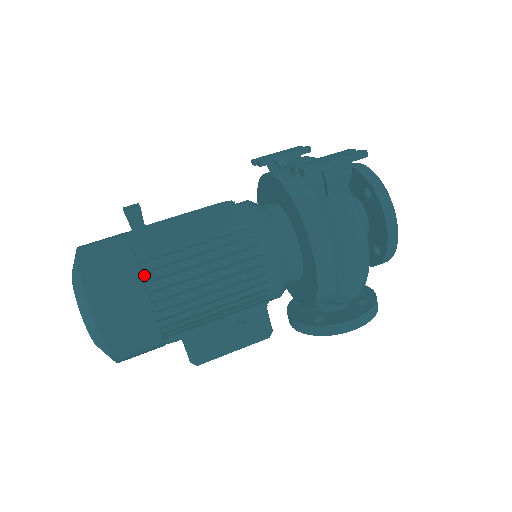
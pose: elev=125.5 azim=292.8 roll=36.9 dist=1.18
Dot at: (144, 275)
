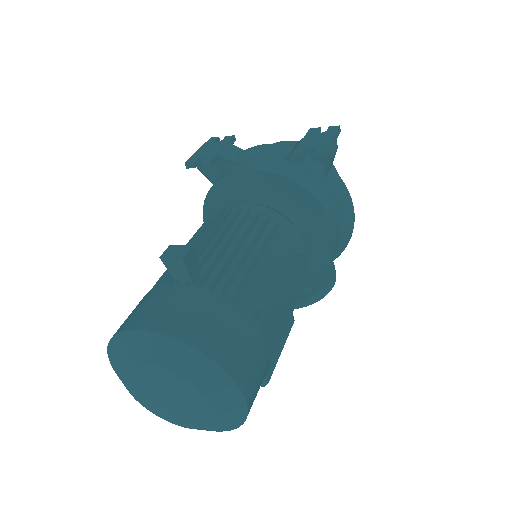
Dot at: (245, 316)
